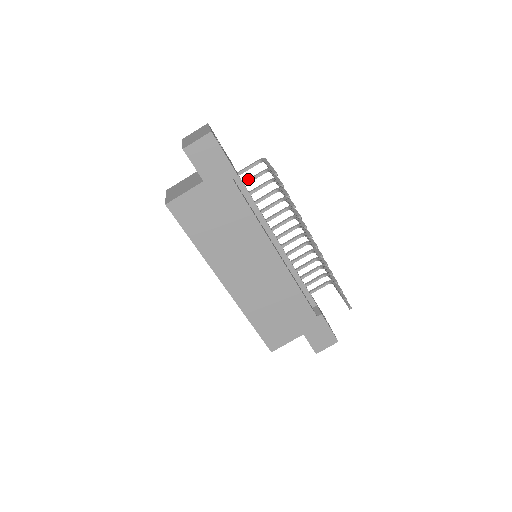
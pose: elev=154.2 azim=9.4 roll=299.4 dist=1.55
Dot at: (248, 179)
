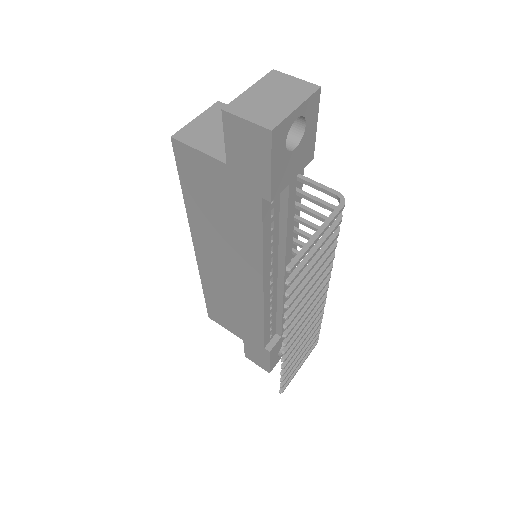
Dot at: (311, 195)
